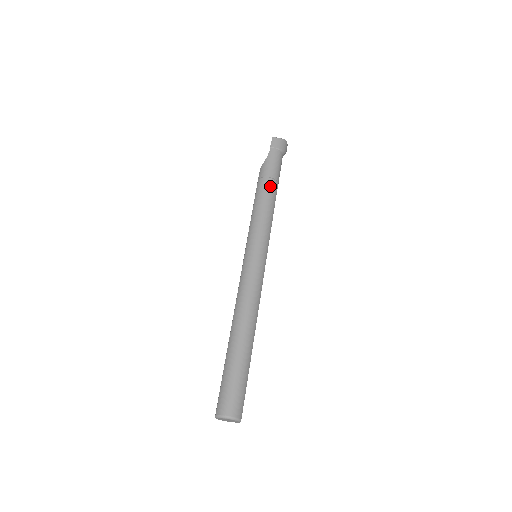
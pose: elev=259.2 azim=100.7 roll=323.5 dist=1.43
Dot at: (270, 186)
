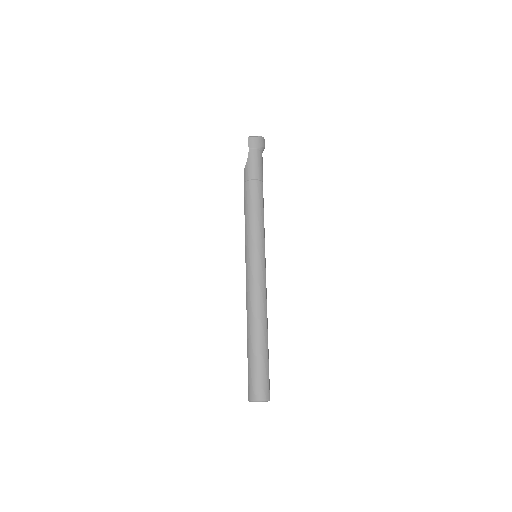
Dot at: (255, 188)
